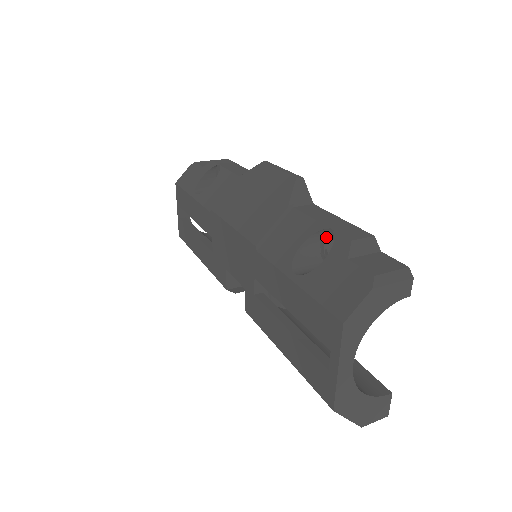
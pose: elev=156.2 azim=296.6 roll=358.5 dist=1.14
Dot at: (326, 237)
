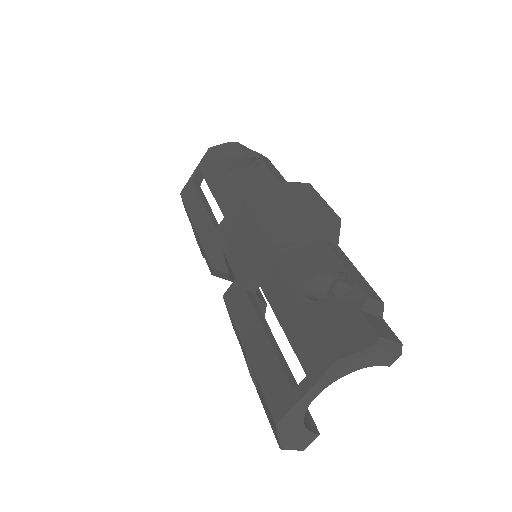
Dot at: (342, 280)
